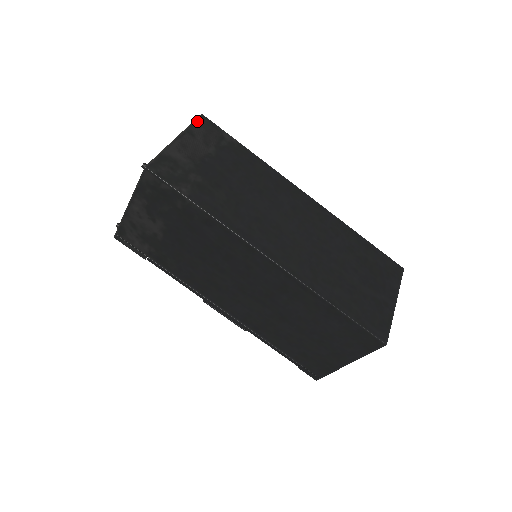
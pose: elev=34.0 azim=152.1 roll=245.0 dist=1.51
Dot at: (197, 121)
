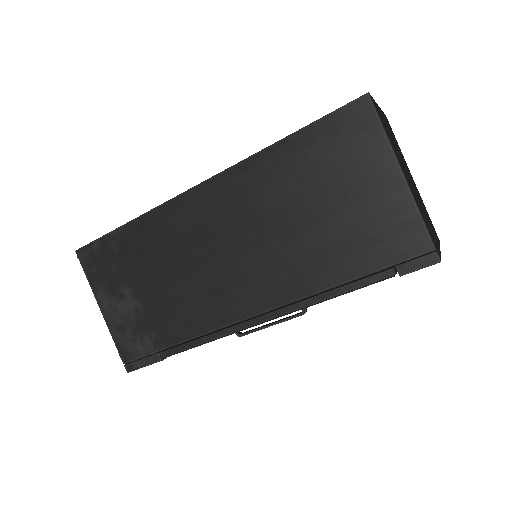
Dot at: occluded
